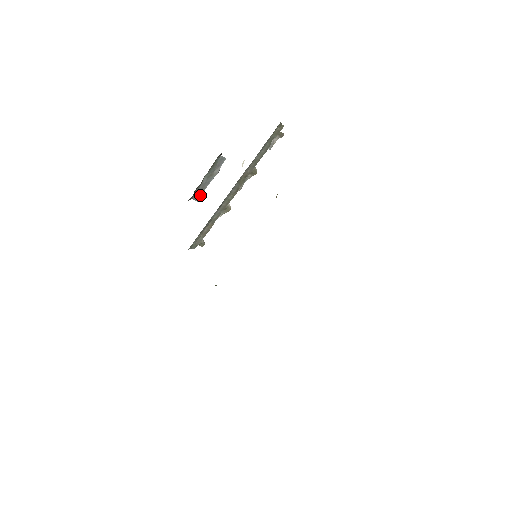
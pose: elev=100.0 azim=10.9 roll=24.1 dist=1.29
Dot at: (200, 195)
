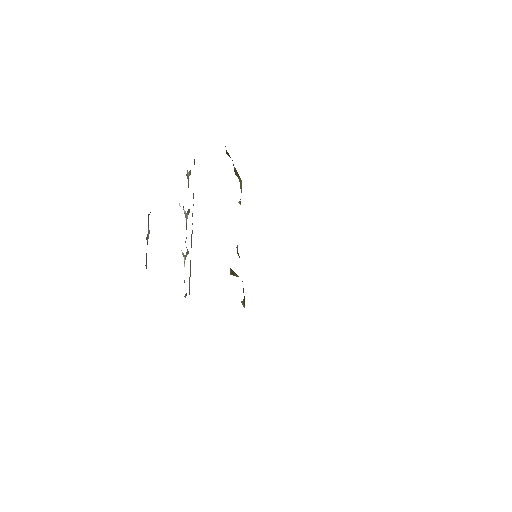
Dot at: (146, 261)
